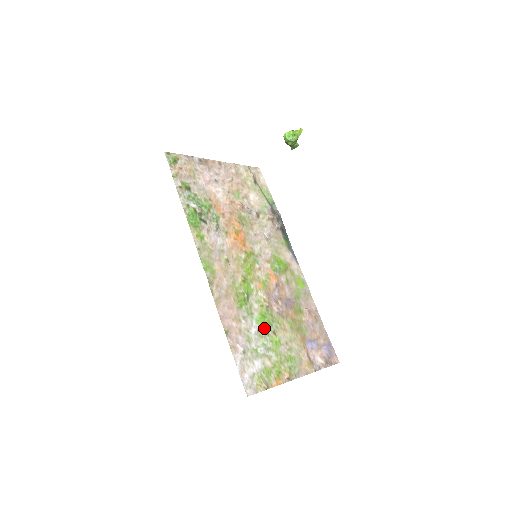
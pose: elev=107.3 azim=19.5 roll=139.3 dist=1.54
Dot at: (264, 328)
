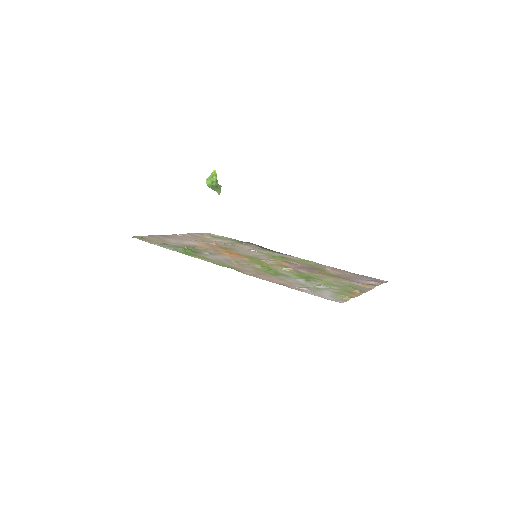
Dot at: (308, 279)
